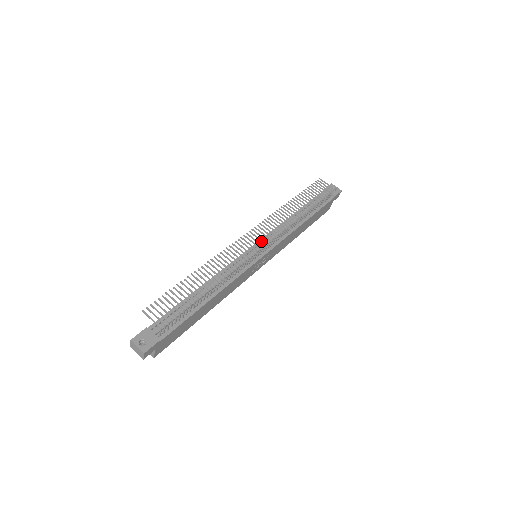
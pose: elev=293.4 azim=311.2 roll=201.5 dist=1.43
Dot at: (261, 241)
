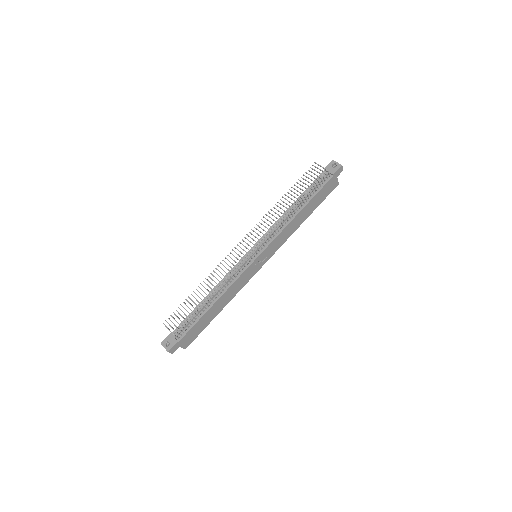
Dot at: occluded
